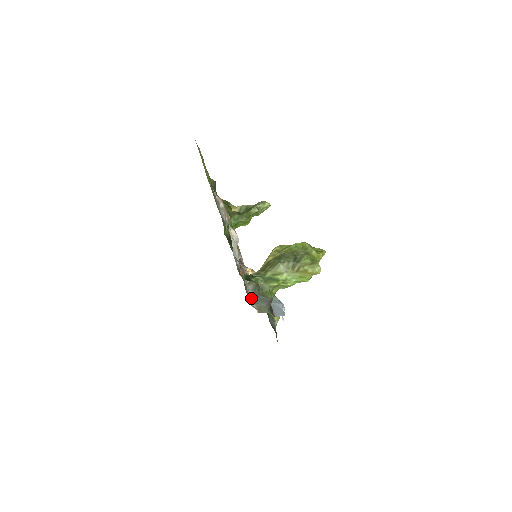
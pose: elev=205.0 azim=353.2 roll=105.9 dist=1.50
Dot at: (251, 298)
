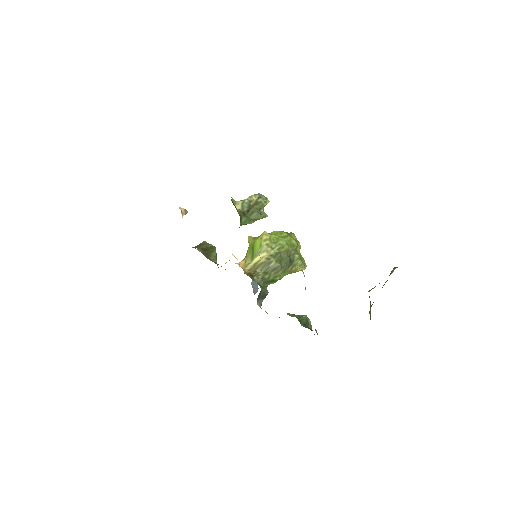
Dot at: (257, 300)
